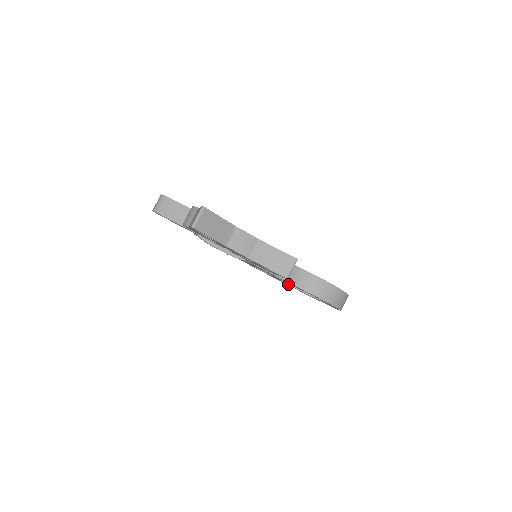
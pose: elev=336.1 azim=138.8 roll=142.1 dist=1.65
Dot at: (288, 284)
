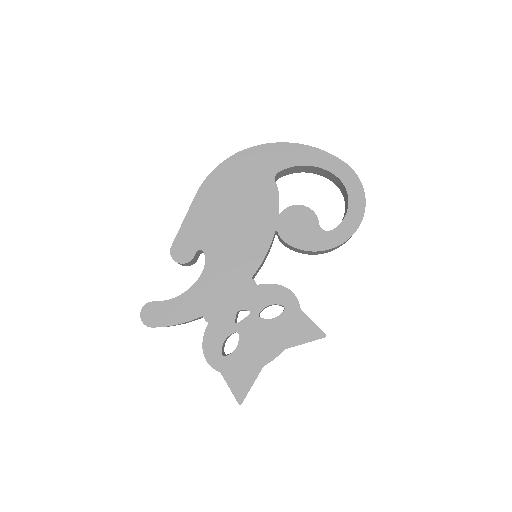
Dot at: occluded
